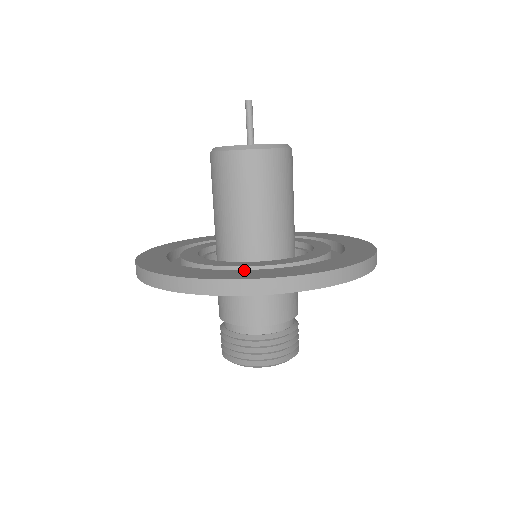
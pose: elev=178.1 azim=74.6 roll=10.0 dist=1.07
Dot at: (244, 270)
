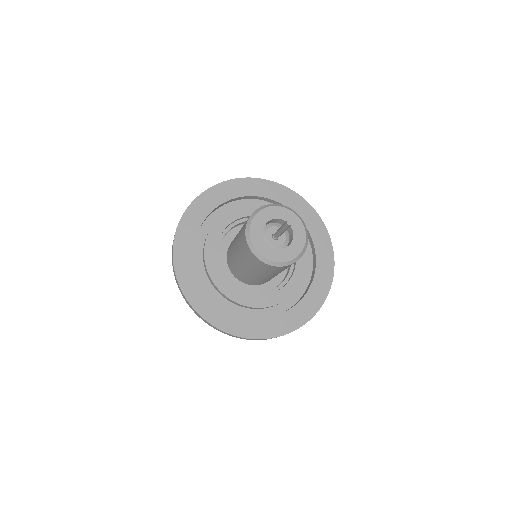
Dot at: (287, 312)
